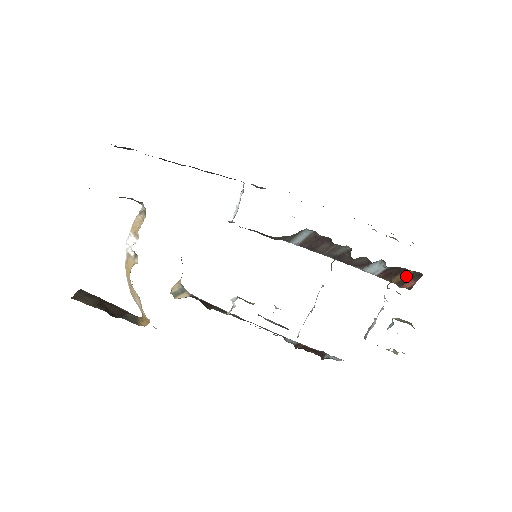
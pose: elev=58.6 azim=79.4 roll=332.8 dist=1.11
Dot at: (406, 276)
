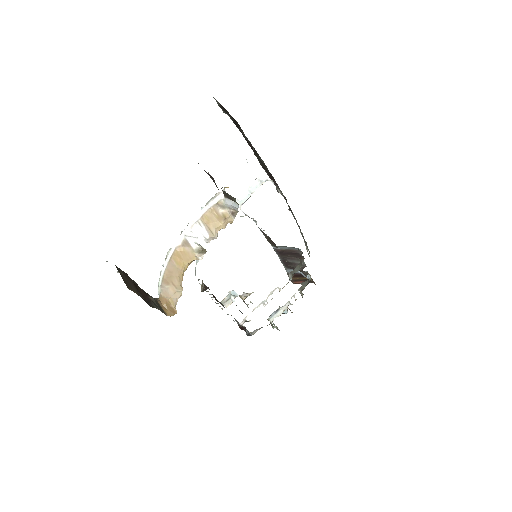
Dot at: (303, 279)
